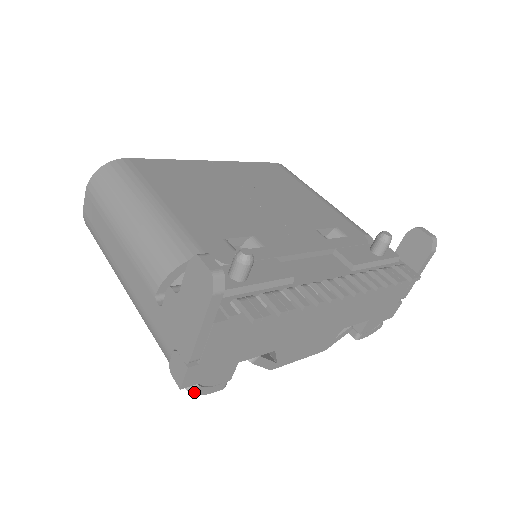
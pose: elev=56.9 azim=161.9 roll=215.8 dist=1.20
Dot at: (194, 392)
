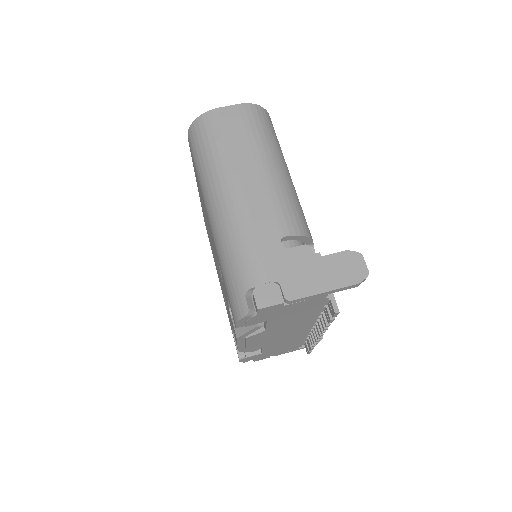
Dot at: (246, 317)
